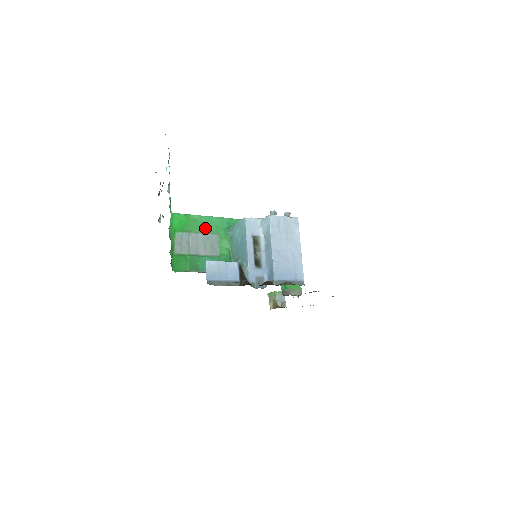
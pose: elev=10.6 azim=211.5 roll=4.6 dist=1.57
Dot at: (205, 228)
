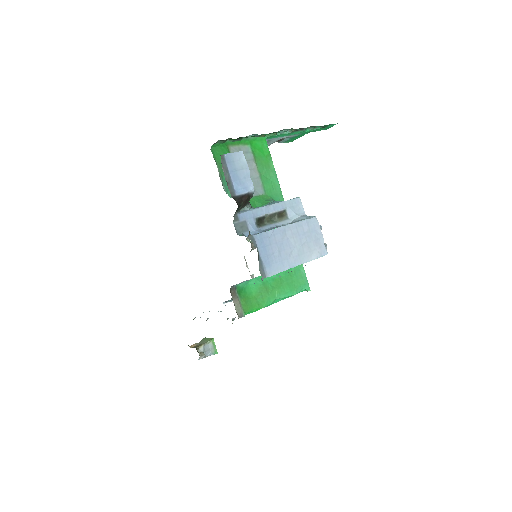
Dot at: (265, 177)
